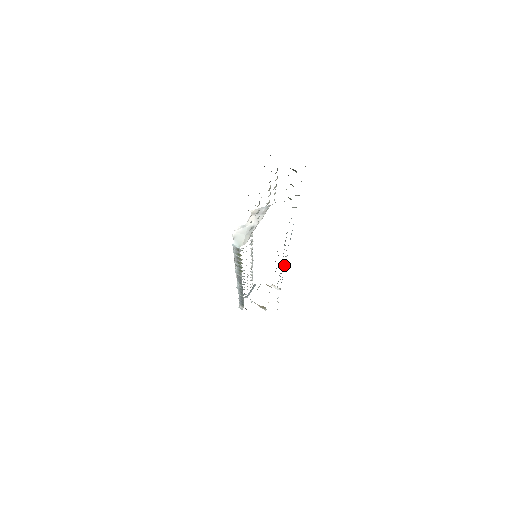
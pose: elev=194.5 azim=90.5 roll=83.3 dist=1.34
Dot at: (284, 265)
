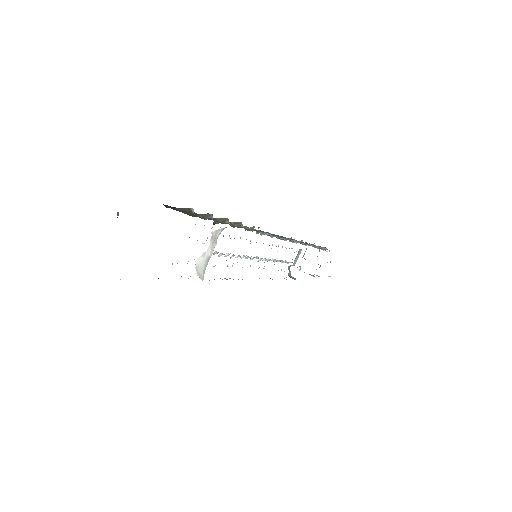
Dot at: (308, 244)
